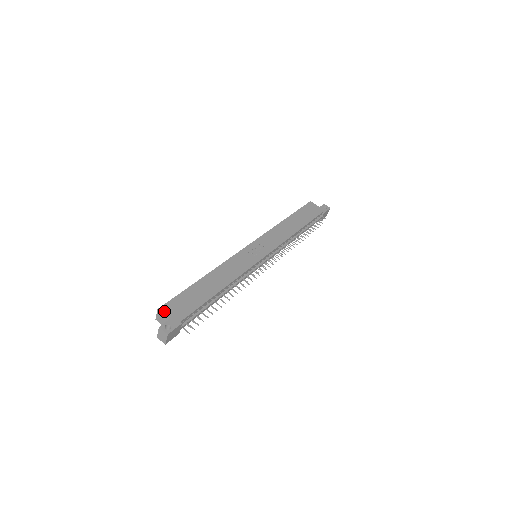
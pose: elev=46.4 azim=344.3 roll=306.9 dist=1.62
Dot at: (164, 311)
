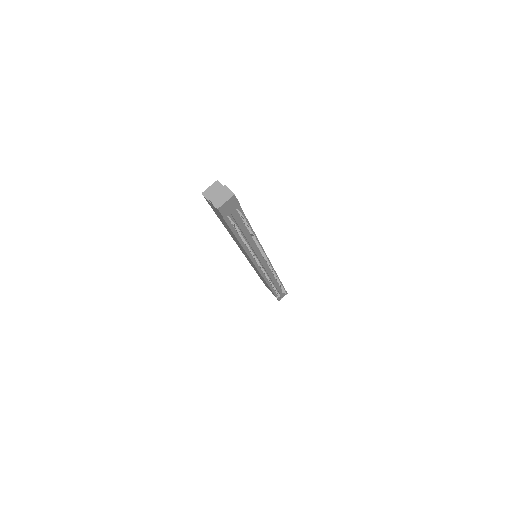
Dot at: occluded
